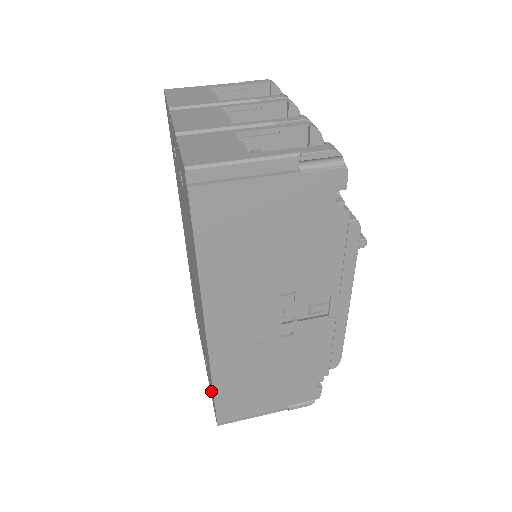
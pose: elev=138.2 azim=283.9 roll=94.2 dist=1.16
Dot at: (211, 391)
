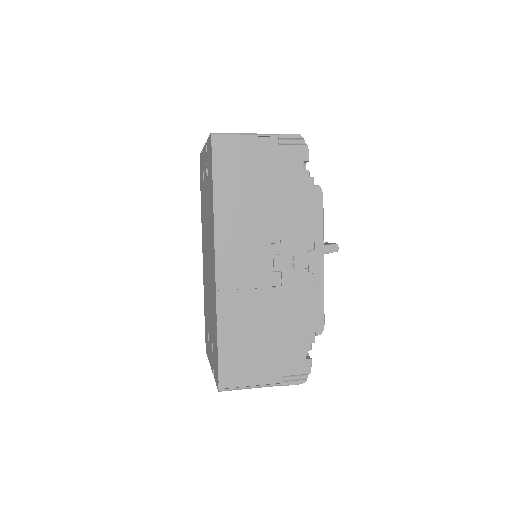
Dot at: (215, 363)
